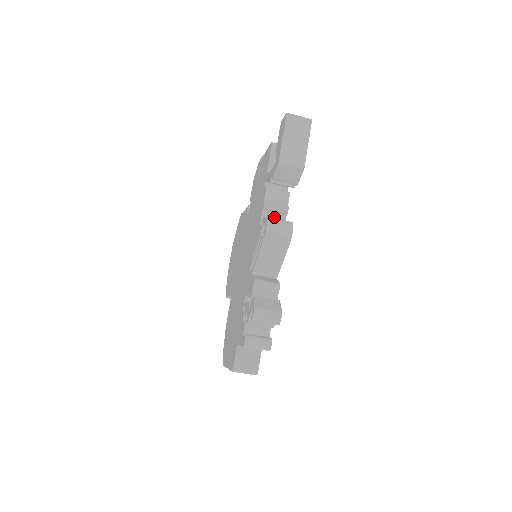
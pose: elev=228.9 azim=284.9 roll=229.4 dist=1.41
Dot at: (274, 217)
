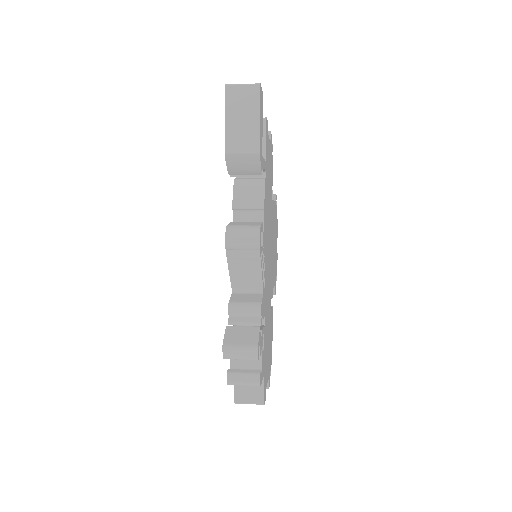
Dot at: (249, 216)
